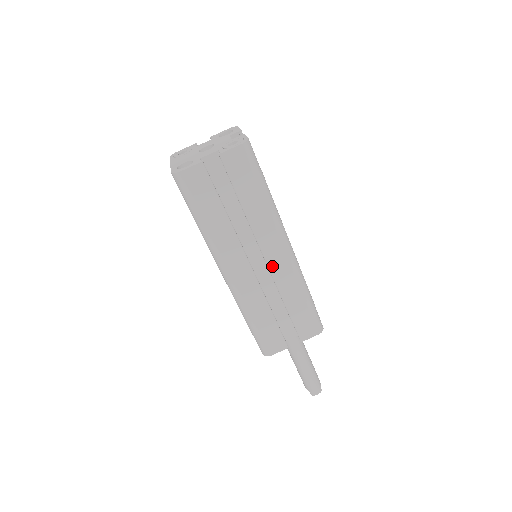
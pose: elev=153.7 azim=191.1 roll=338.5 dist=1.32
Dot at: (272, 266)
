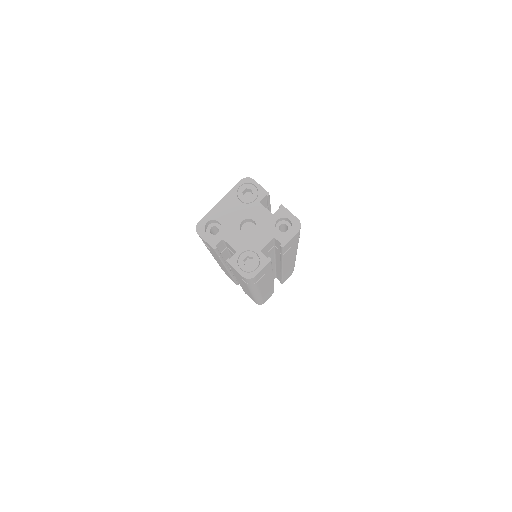
Dot at: occluded
